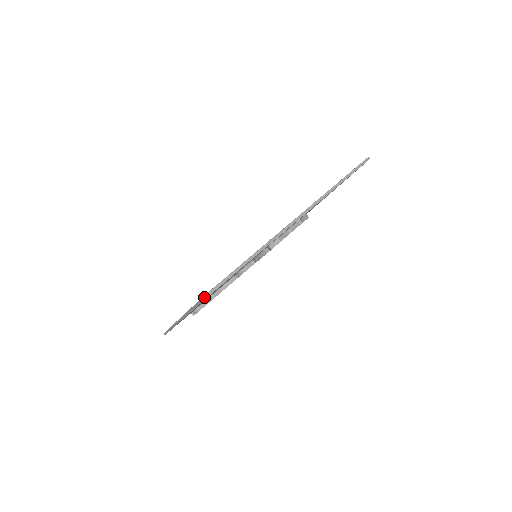
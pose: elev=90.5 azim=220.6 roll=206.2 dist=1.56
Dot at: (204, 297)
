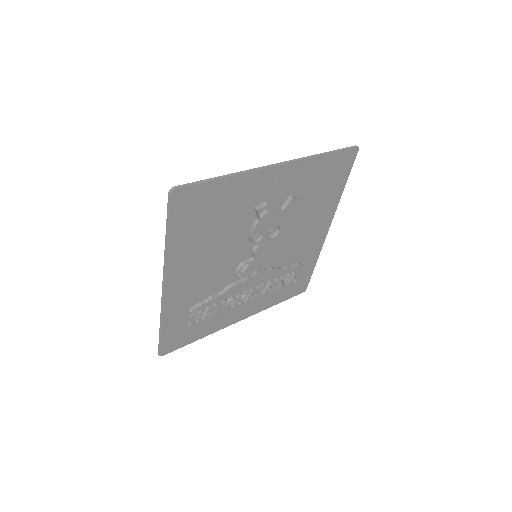
Dot at: (168, 195)
